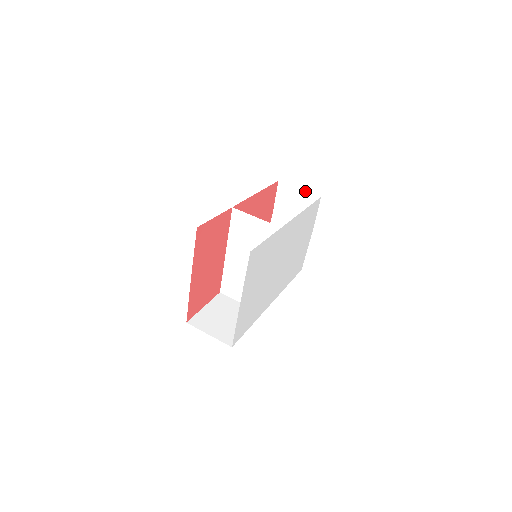
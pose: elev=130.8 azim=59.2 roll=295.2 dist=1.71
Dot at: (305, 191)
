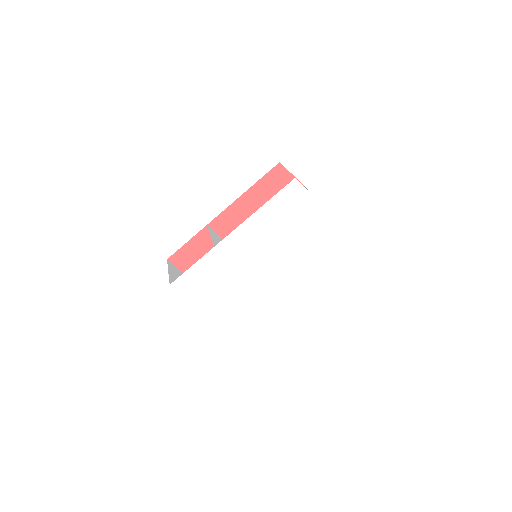
Dot at: occluded
